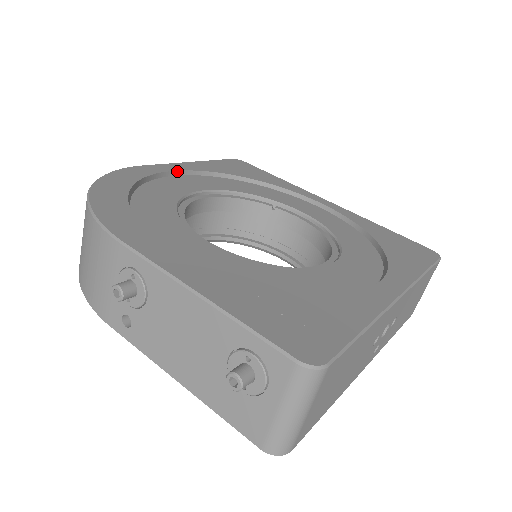
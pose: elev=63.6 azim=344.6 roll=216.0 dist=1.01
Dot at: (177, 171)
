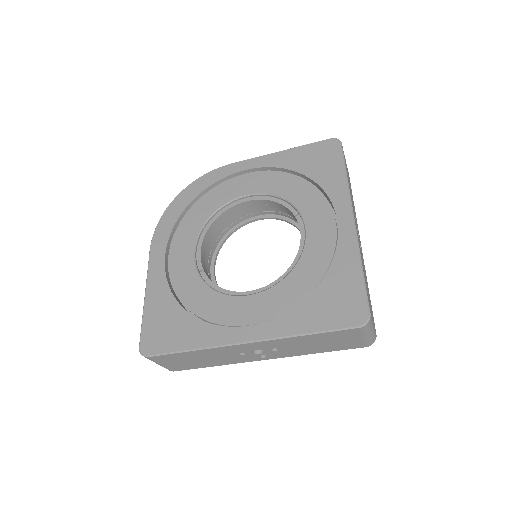
Dot at: (251, 169)
